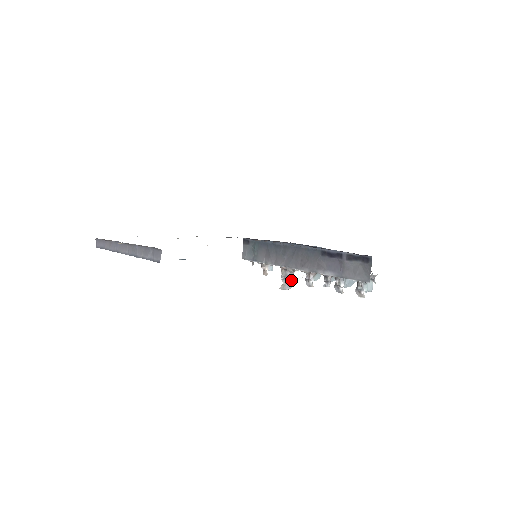
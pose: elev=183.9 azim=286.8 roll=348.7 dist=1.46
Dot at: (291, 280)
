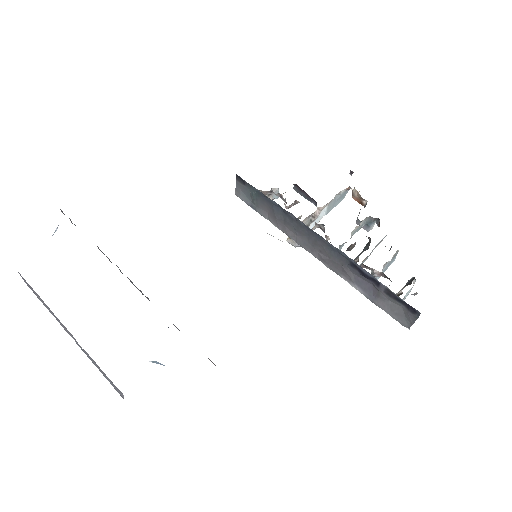
Dot at: occluded
